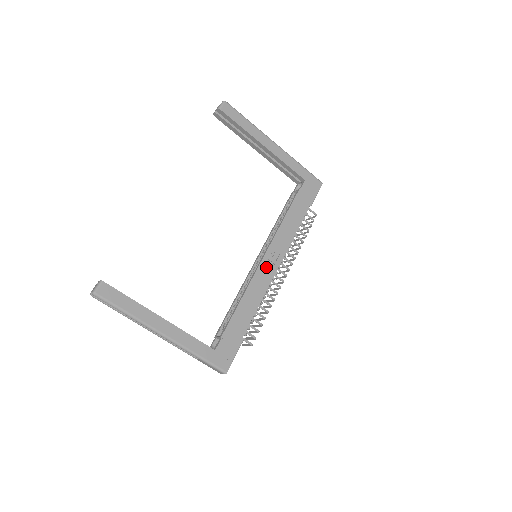
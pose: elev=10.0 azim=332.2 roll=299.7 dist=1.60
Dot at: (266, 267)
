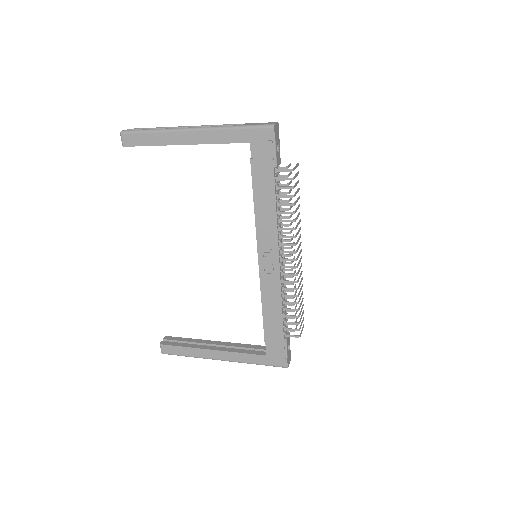
Dot at: (267, 267)
